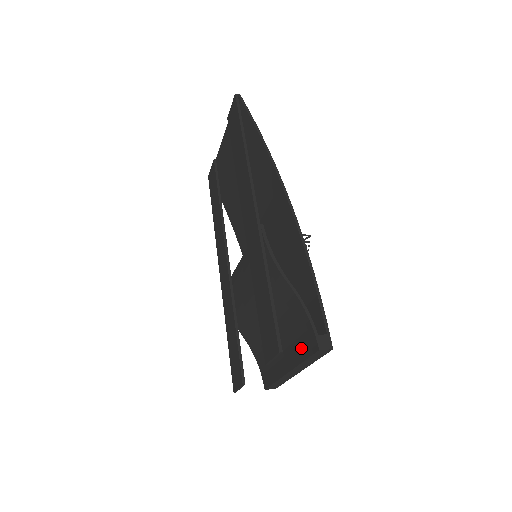
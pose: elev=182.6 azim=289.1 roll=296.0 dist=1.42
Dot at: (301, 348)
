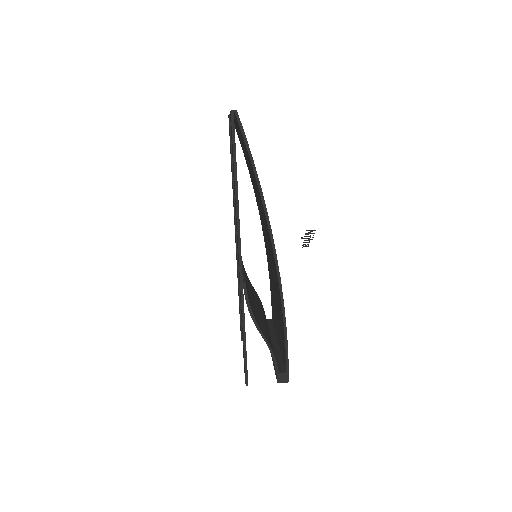
Dot at: occluded
